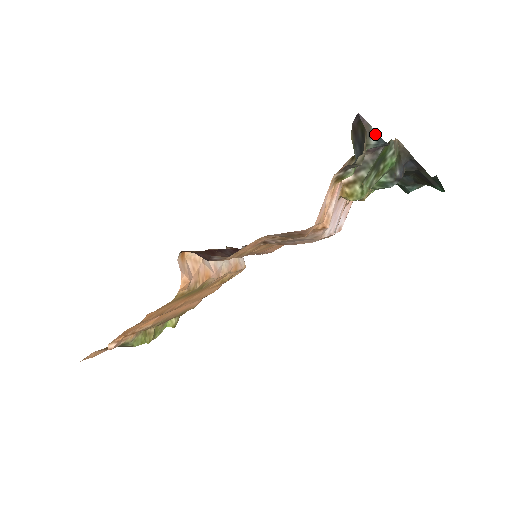
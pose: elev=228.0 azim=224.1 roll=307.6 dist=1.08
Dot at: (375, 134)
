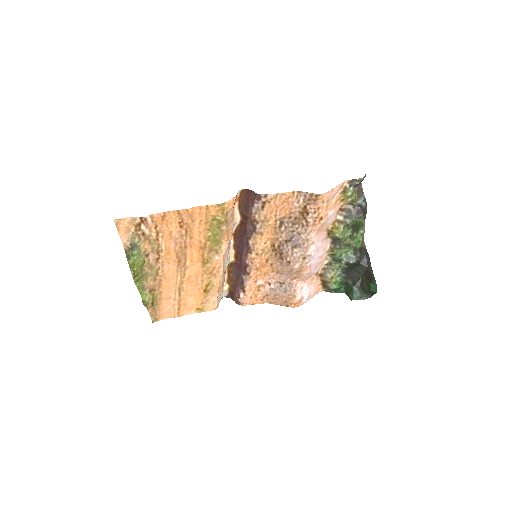
Dot at: (364, 197)
